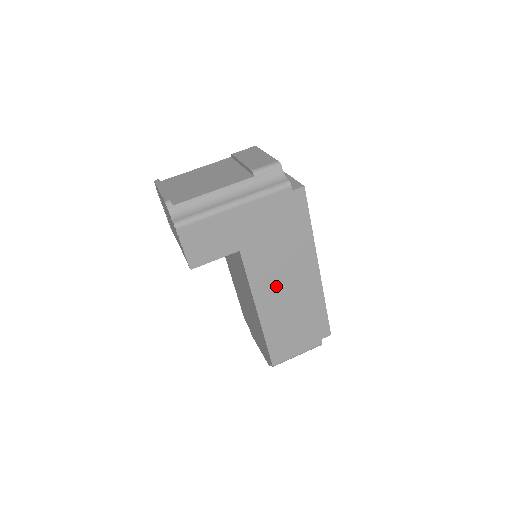
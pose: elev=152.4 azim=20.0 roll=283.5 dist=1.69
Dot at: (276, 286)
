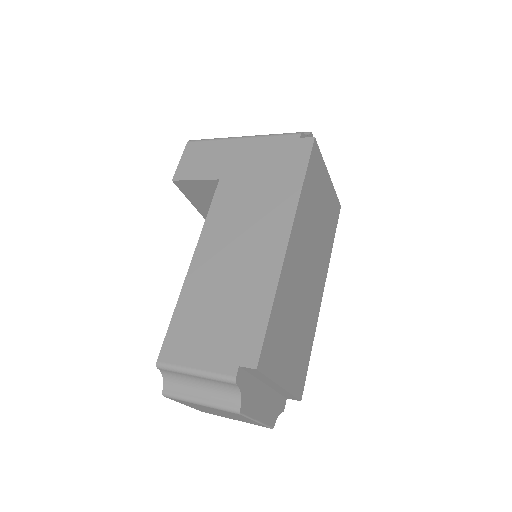
Dot at: (229, 237)
